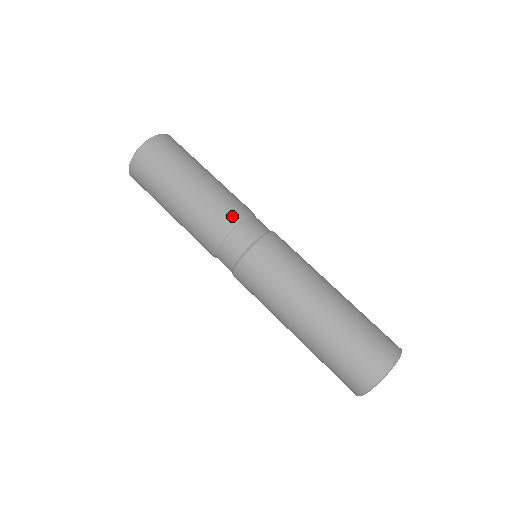
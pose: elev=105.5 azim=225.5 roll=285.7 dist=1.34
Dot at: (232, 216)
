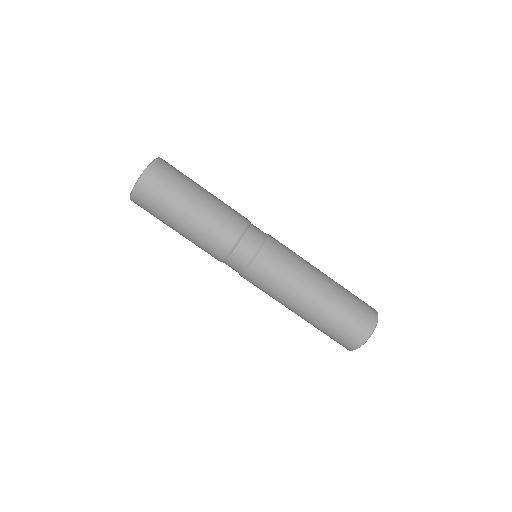
Dot at: (228, 243)
